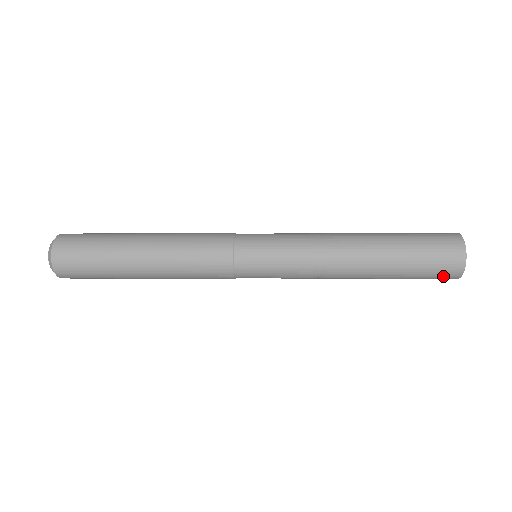
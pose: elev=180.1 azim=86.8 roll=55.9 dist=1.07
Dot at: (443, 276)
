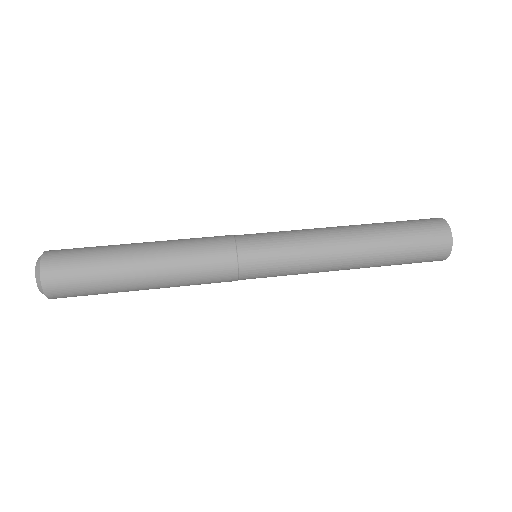
Dot at: occluded
